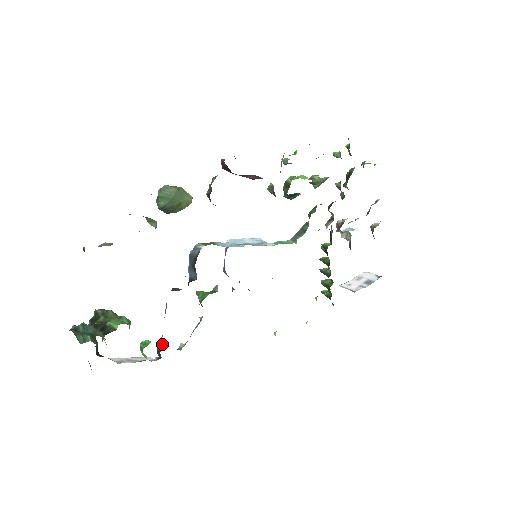
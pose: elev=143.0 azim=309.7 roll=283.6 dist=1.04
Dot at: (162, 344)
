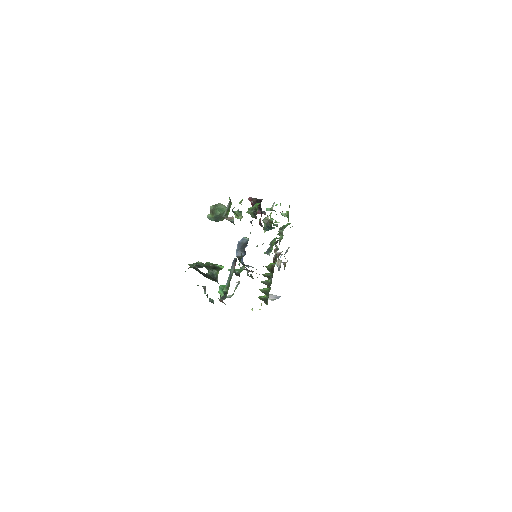
Dot at: (225, 291)
